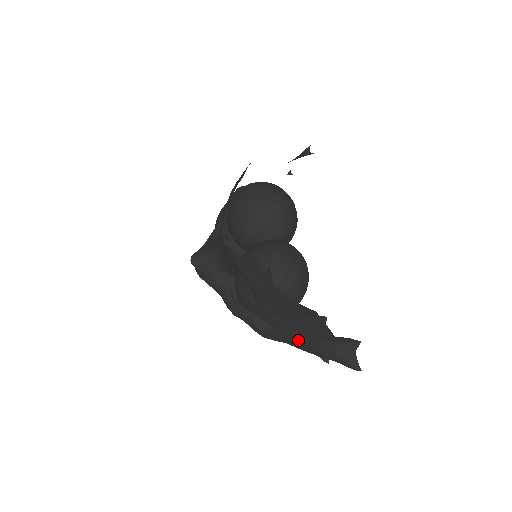
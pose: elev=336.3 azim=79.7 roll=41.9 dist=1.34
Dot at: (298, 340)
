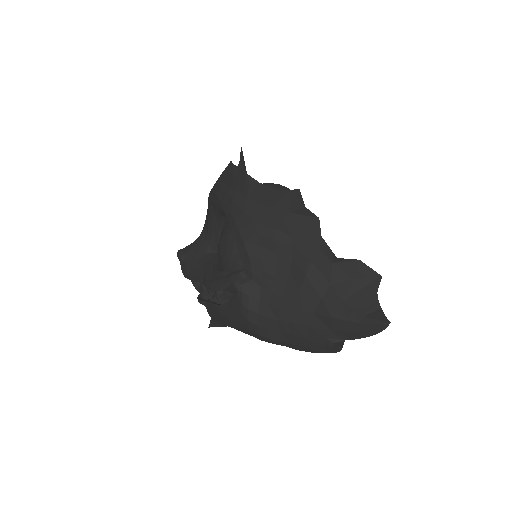
Dot at: (291, 296)
